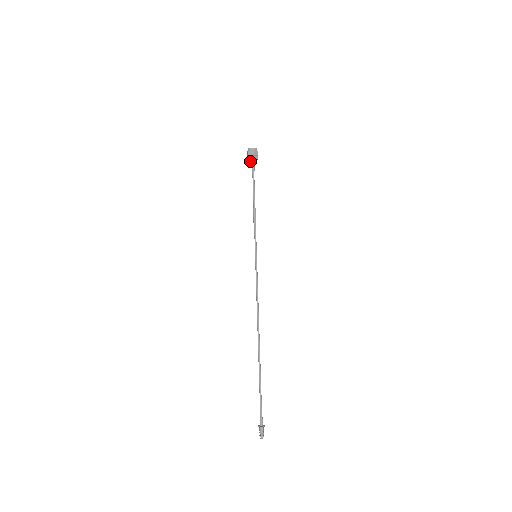
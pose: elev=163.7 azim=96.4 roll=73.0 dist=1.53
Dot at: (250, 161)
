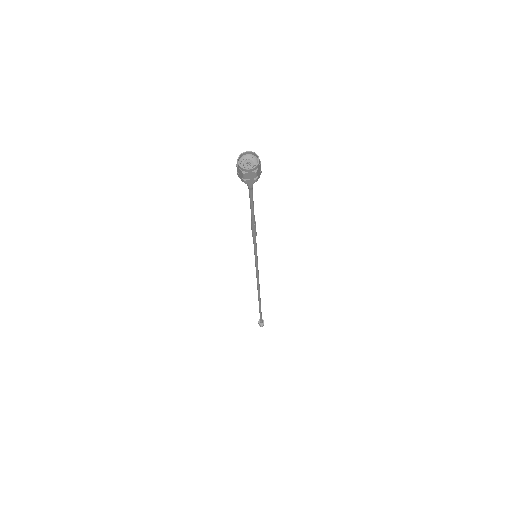
Dot at: (242, 178)
